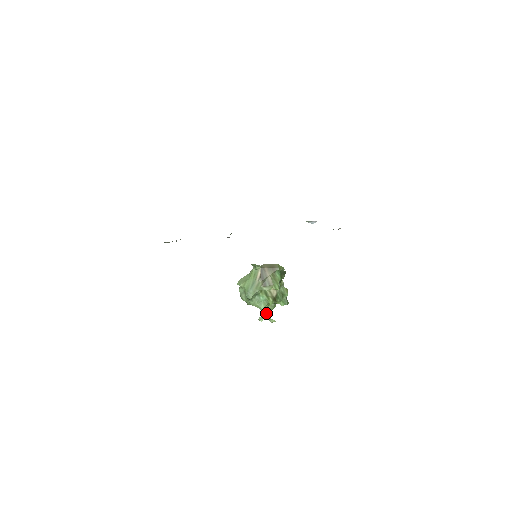
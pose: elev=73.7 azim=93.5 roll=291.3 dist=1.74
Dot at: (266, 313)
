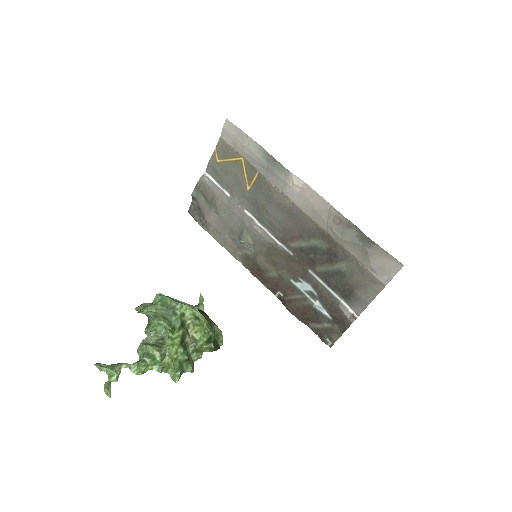
Dot at: (121, 367)
